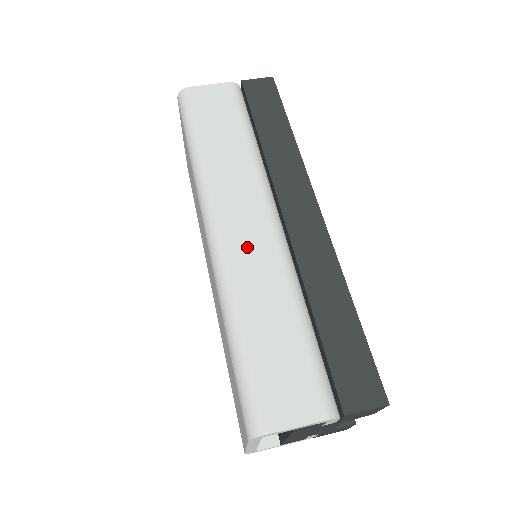
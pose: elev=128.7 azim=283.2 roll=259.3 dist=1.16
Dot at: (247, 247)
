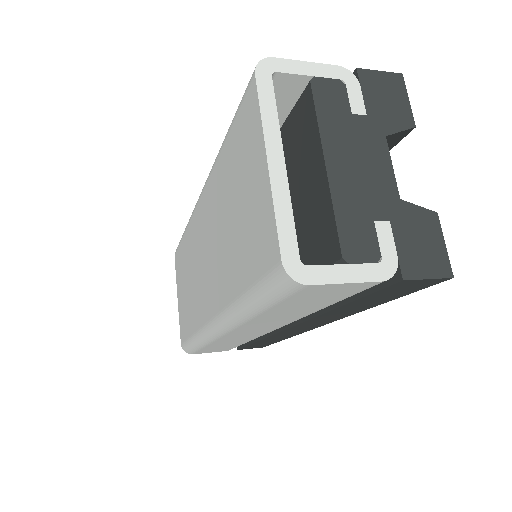
Dot at: occluded
